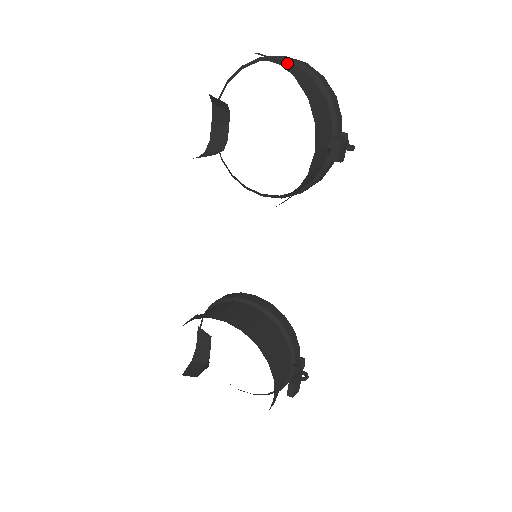
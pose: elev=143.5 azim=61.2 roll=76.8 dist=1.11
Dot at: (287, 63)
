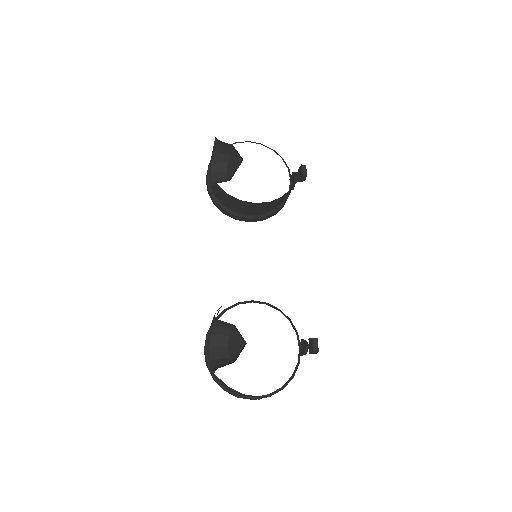
Dot at: occluded
